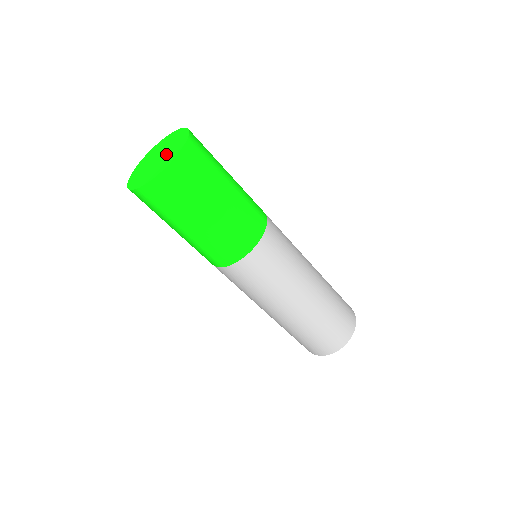
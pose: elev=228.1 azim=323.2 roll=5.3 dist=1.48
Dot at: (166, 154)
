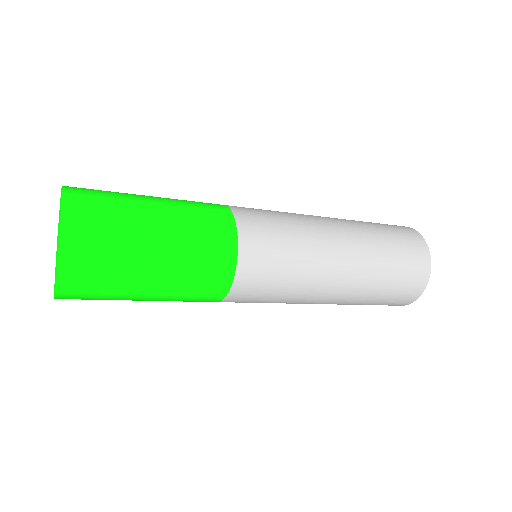
Dot at: occluded
